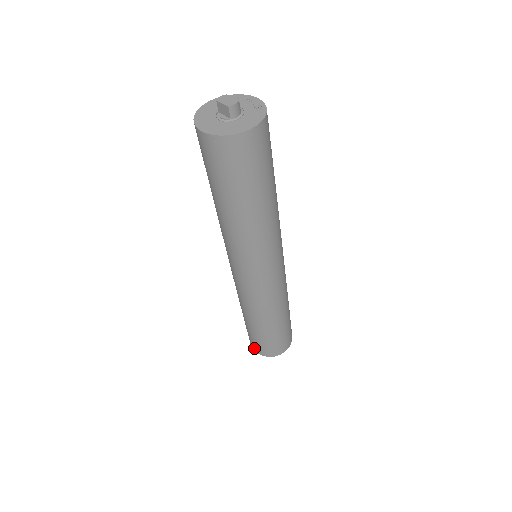
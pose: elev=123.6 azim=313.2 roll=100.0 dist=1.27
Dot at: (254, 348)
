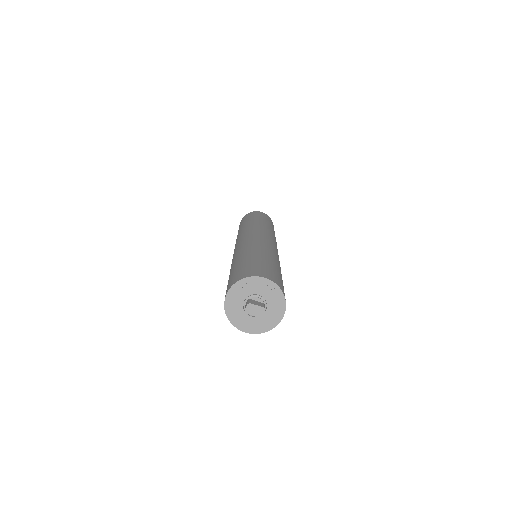
Dot at: occluded
